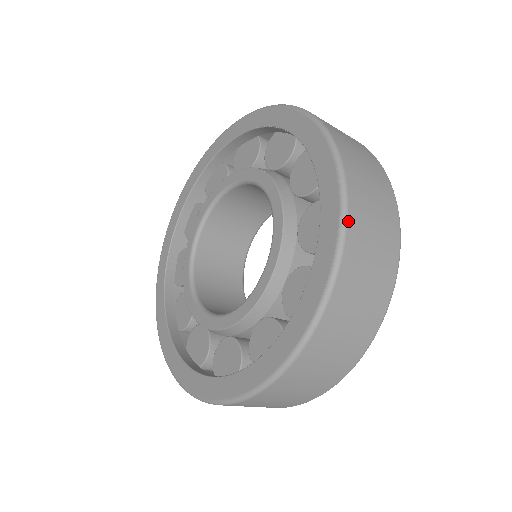
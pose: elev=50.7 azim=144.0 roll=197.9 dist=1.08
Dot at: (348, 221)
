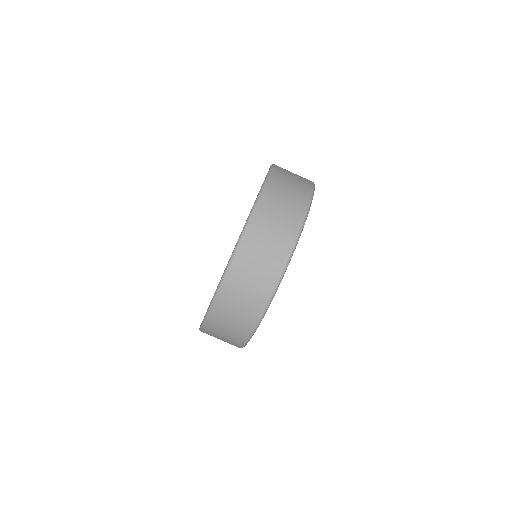
Dot at: (259, 201)
